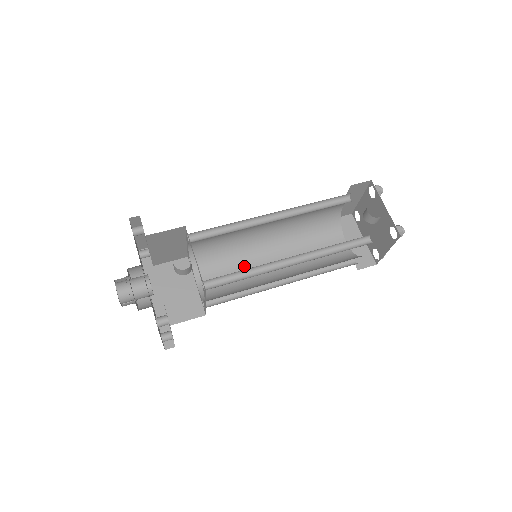
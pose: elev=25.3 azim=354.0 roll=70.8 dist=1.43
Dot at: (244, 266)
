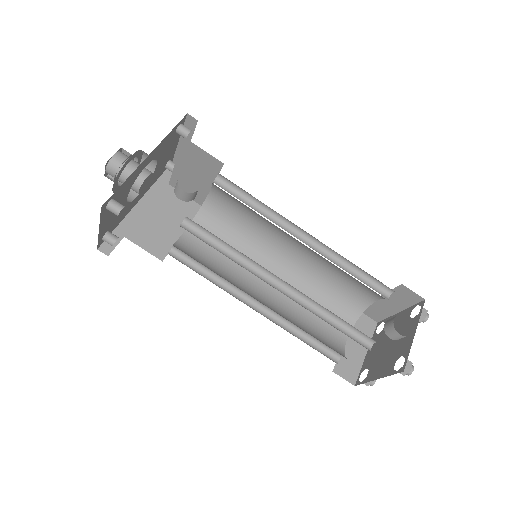
Dot at: occluded
